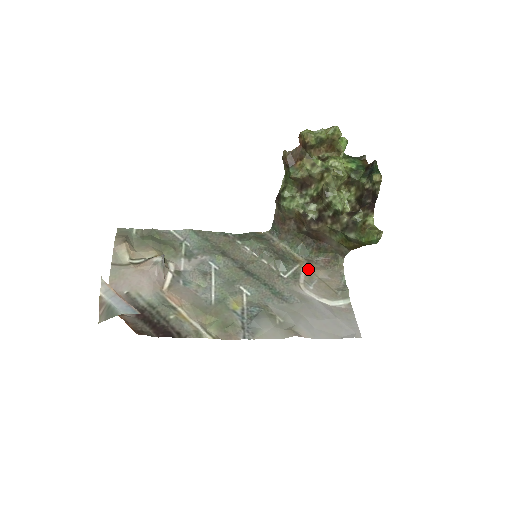
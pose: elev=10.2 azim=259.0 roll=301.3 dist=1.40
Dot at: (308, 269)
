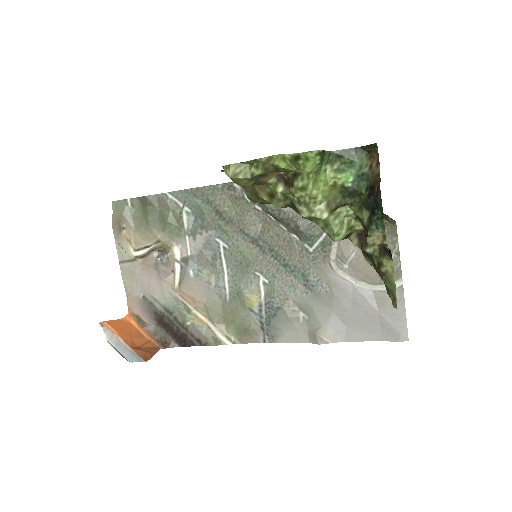
Dot at: occluded
